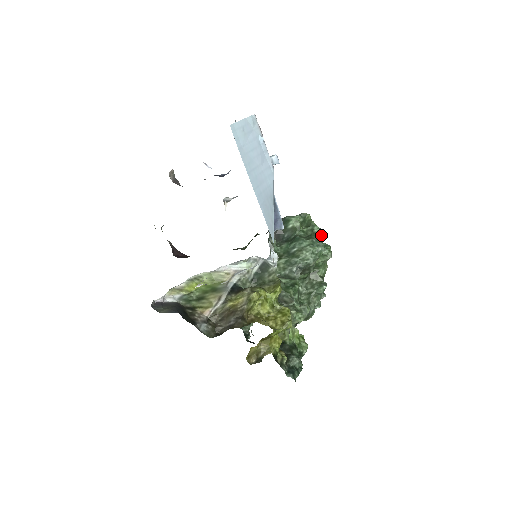
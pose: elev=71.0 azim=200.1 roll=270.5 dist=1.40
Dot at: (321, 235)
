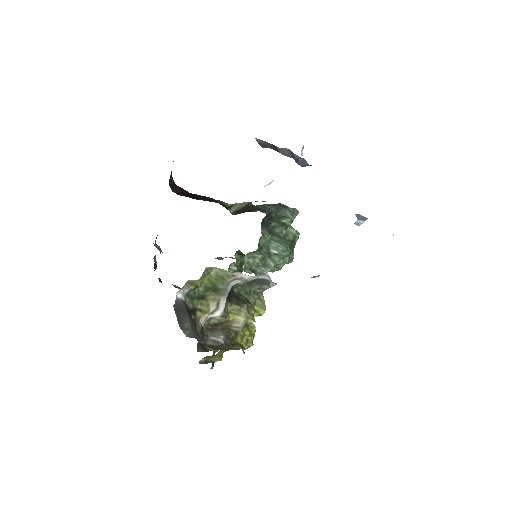
Dot at: (295, 242)
